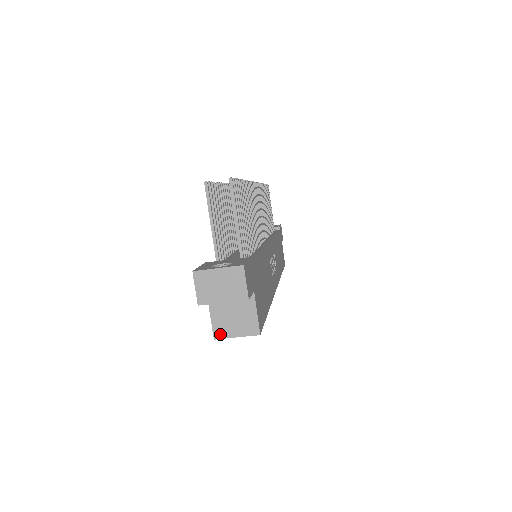
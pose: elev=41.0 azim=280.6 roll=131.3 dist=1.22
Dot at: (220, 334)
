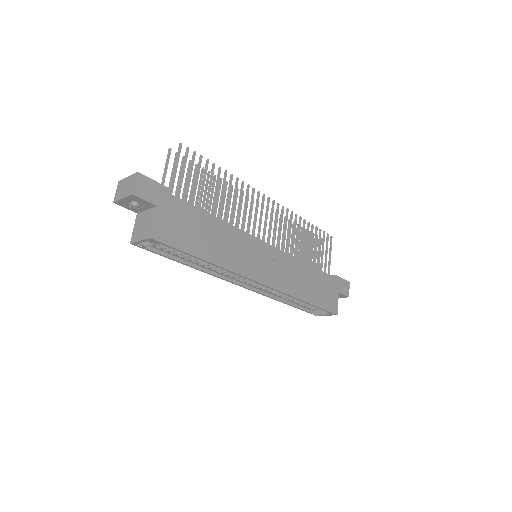
Dot at: (134, 239)
